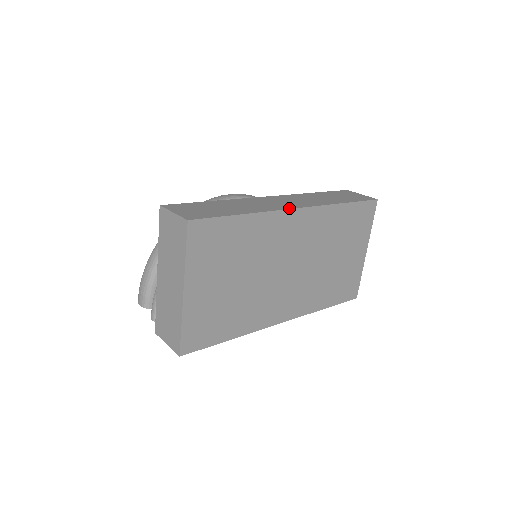
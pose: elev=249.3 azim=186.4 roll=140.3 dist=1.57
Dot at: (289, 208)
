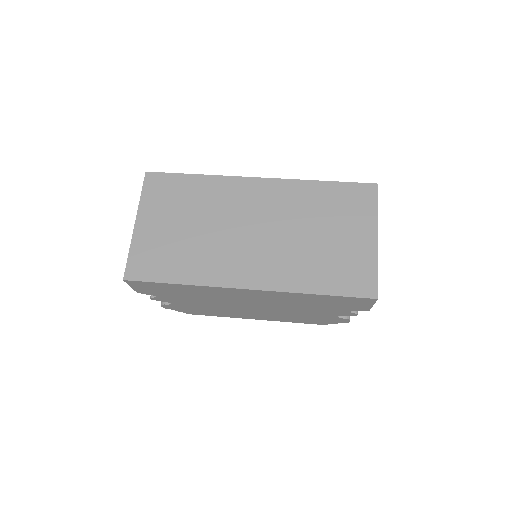
Dot at: (247, 177)
